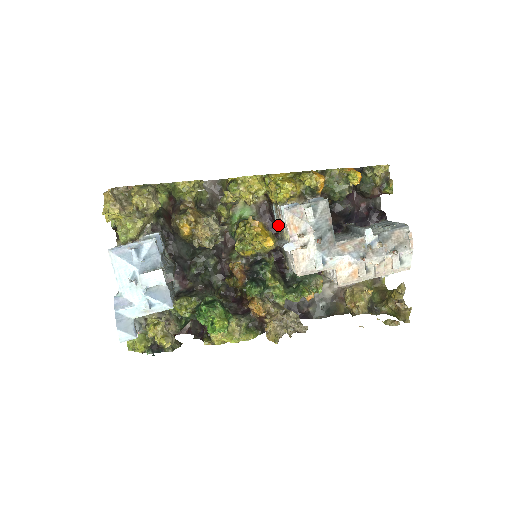
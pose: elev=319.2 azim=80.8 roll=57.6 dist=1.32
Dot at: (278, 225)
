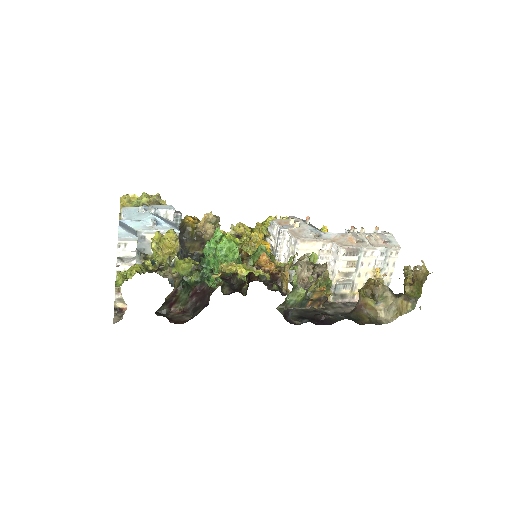
Dot at: occluded
